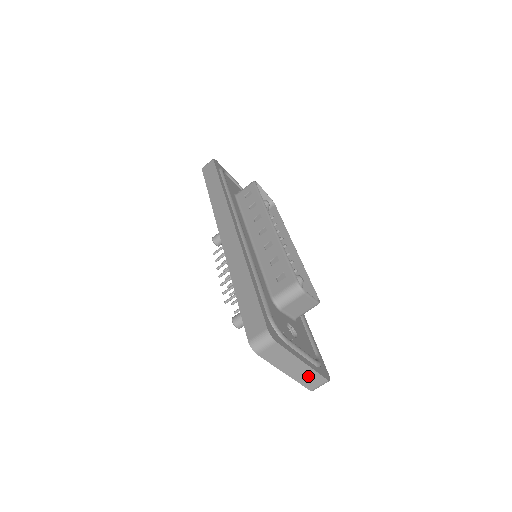
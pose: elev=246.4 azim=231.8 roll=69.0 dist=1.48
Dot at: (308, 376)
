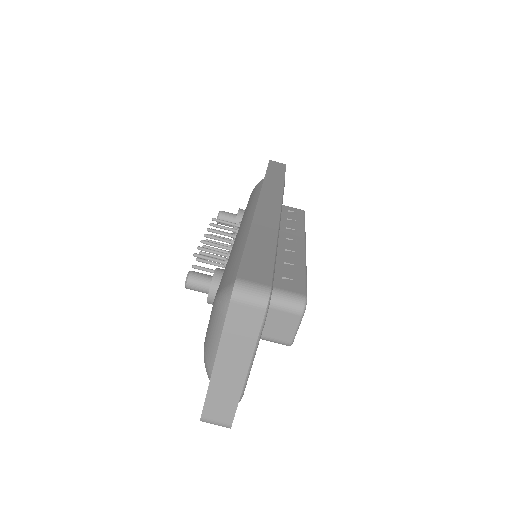
Dot at: (226, 394)
